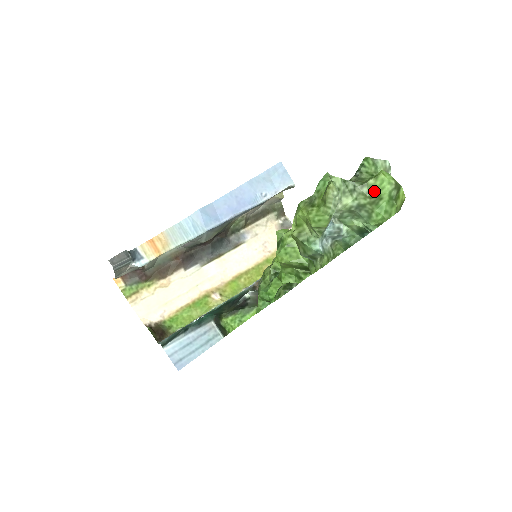
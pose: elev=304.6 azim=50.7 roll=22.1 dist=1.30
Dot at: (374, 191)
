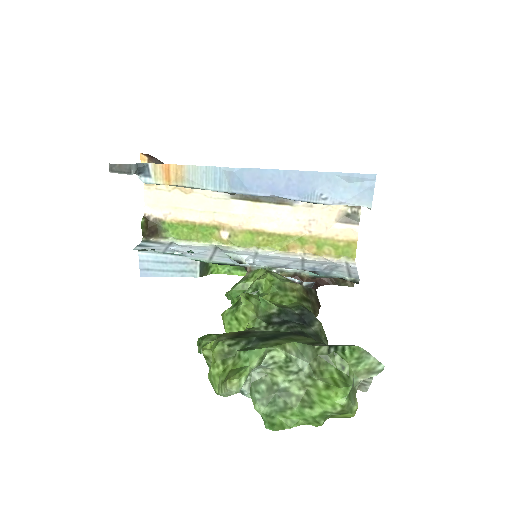
Dot at: (314, 393)
